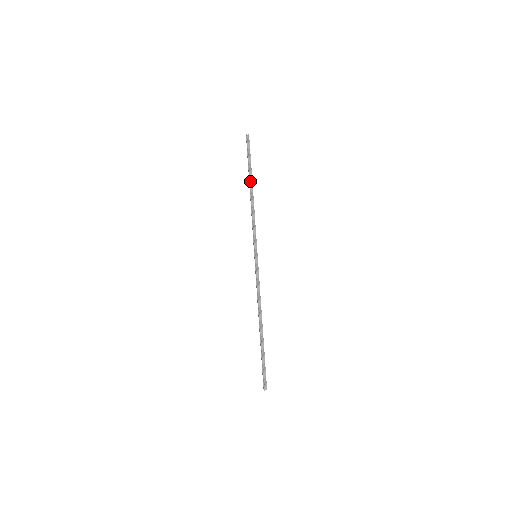
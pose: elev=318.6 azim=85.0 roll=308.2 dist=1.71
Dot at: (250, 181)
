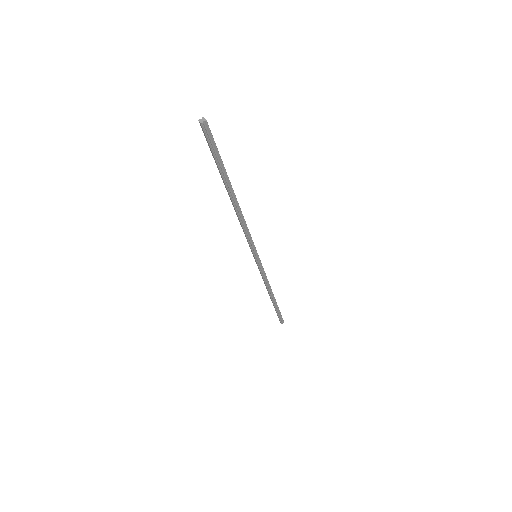
Dot at: (229, 190)
